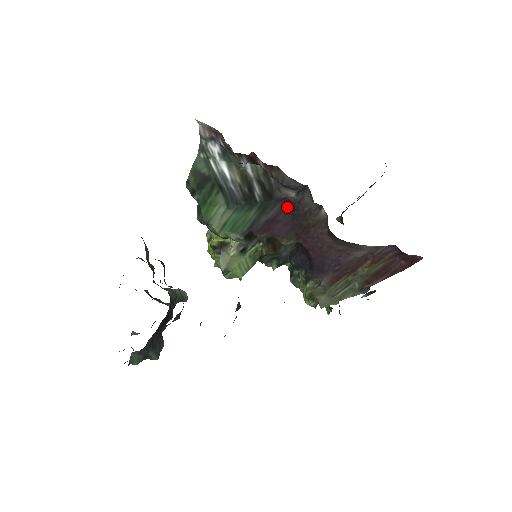
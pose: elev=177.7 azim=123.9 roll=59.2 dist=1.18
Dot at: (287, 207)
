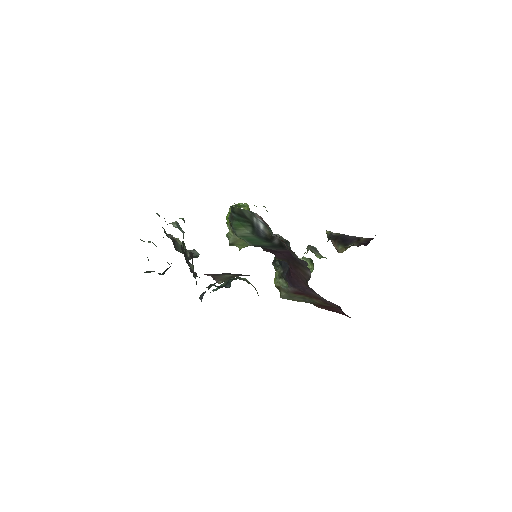
Dot at: (290, 253)
